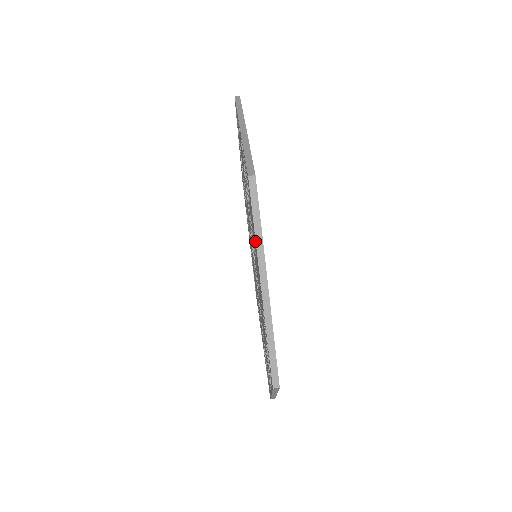
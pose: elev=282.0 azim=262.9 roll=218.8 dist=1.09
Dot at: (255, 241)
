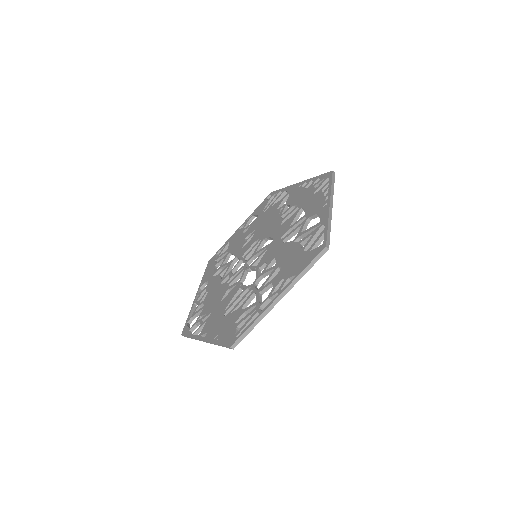
Dot at: (215, 340)
